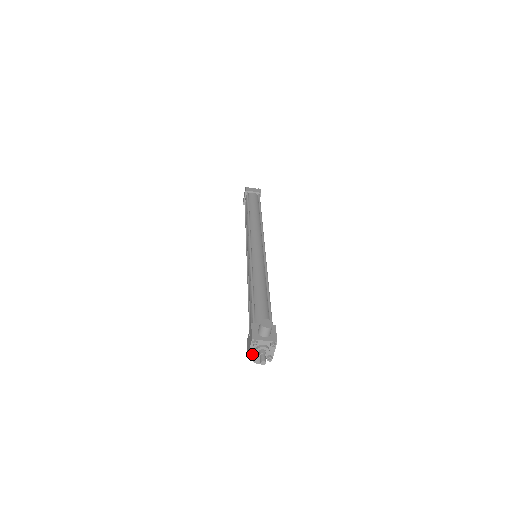
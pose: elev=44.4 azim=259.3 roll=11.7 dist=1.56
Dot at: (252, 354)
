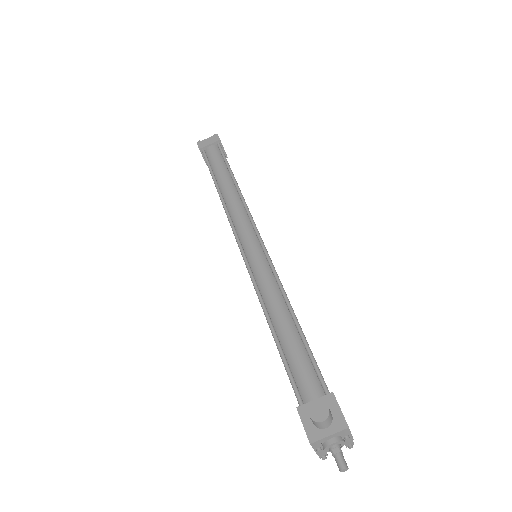
Dot at: (321, 453)
